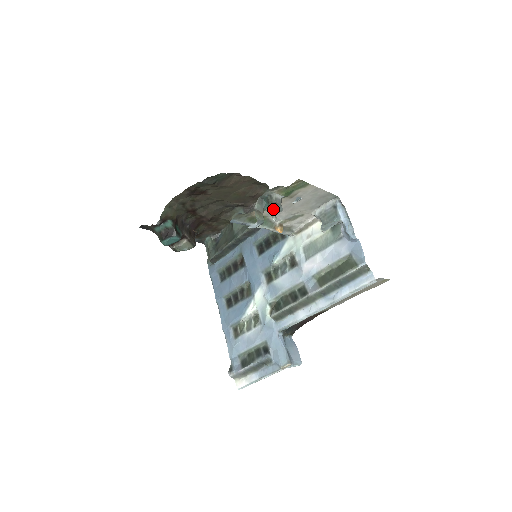
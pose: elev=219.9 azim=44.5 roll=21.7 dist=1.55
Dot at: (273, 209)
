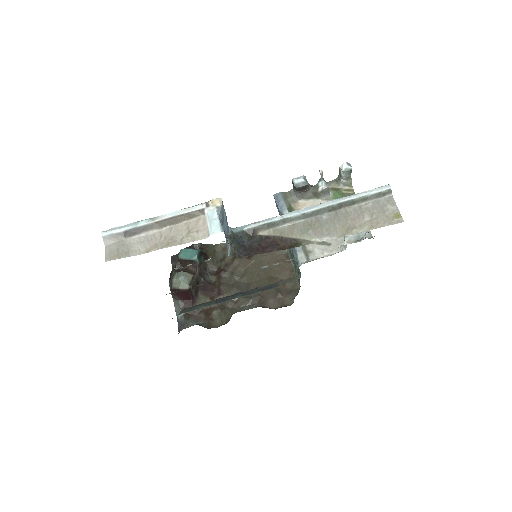
Dot at: (322, 177)
